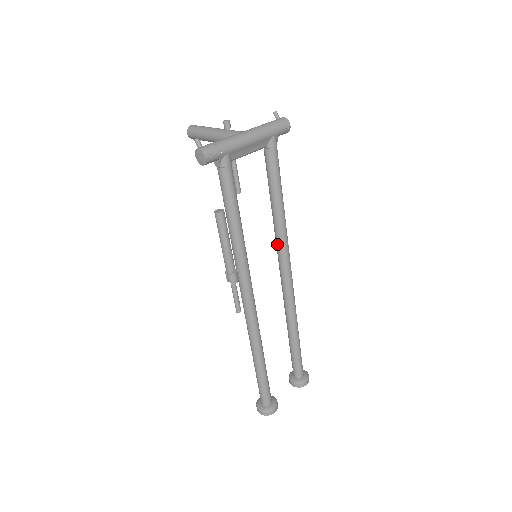
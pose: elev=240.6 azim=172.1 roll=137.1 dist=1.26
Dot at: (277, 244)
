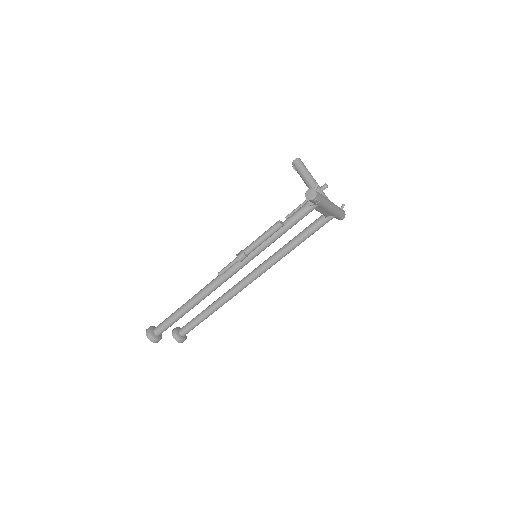
Dot at: (269, 260)
